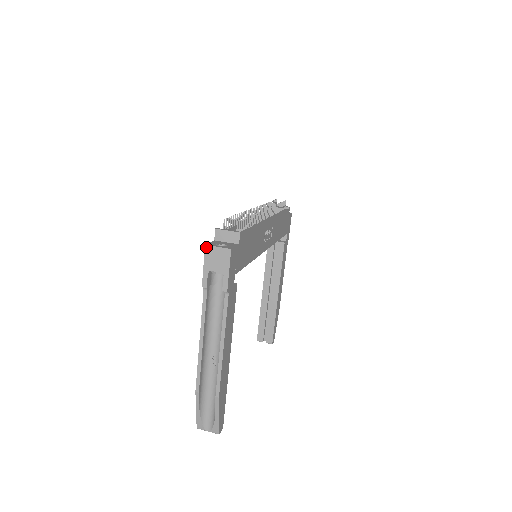
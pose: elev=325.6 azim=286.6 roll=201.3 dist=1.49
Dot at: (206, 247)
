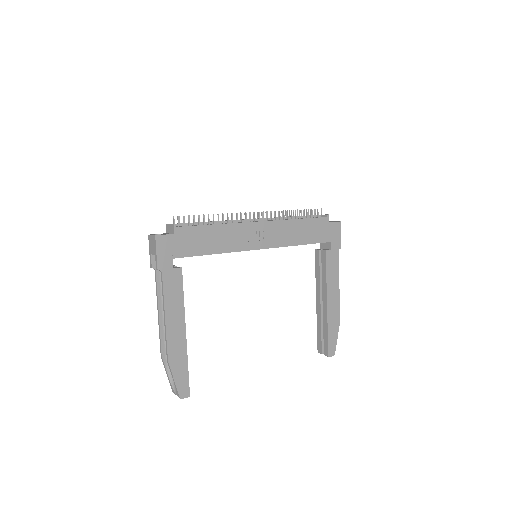
Dot at: (148, 236)
